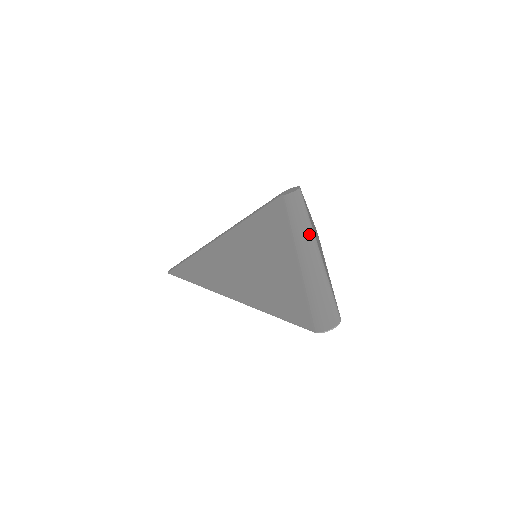
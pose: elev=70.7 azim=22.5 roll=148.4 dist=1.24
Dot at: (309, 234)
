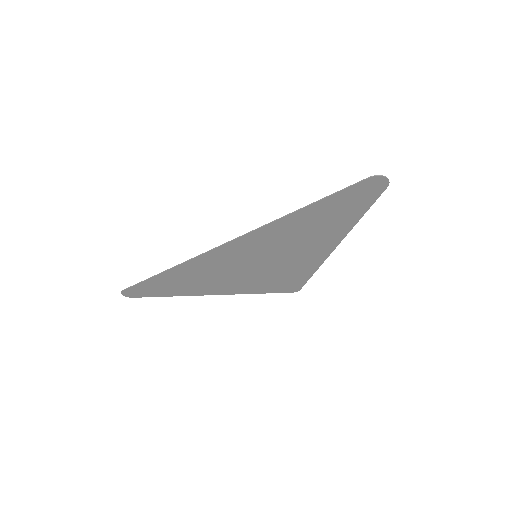
Dot at: occluded
